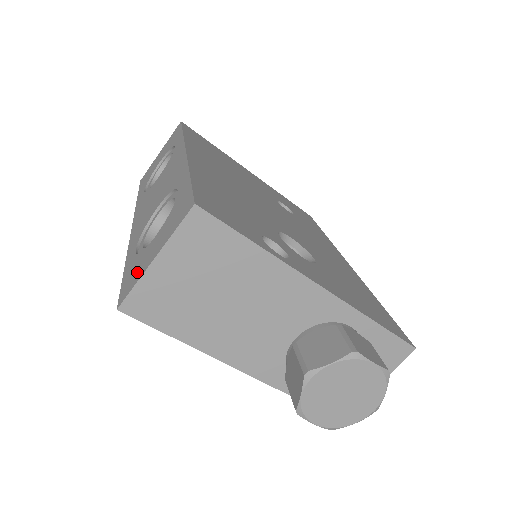
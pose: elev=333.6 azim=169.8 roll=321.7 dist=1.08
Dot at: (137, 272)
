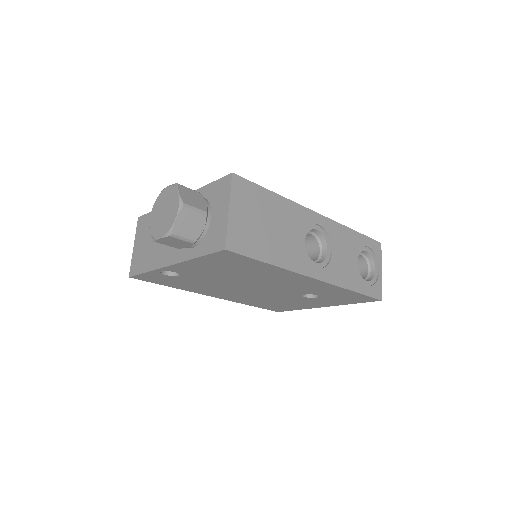
Dot at: occluded
